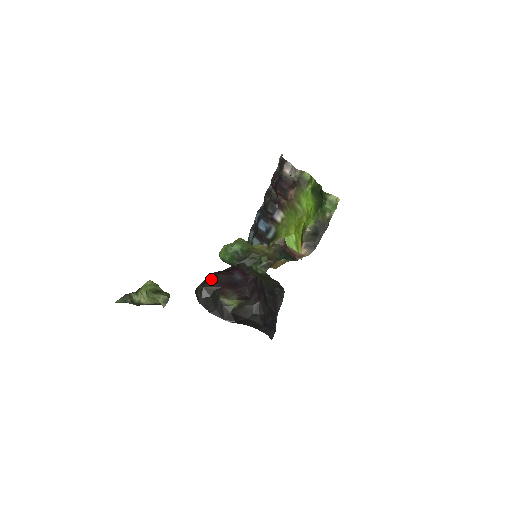
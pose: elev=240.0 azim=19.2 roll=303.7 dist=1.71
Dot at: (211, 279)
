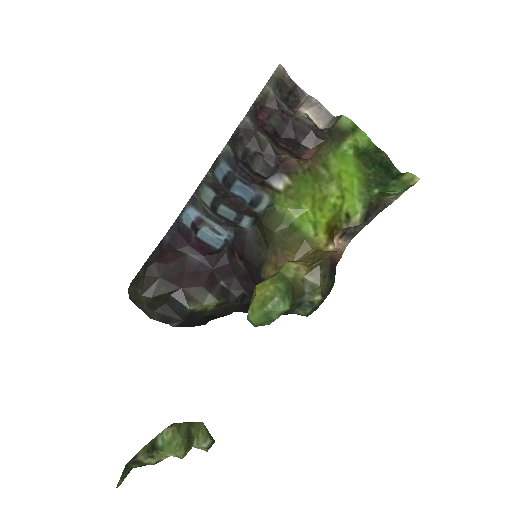
Dot at: (158, 279)
